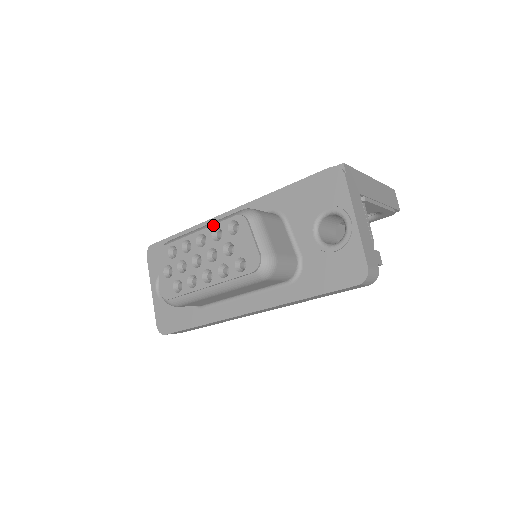
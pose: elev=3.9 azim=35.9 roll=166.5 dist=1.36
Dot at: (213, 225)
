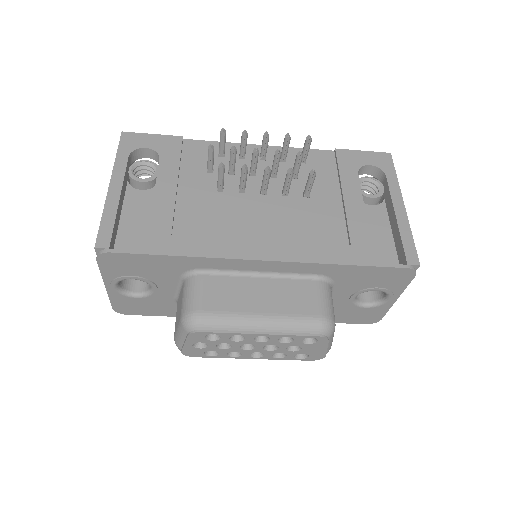
Dot at: (285, 336)
